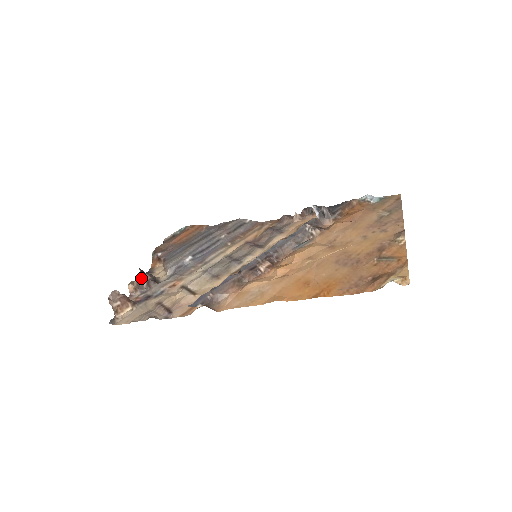
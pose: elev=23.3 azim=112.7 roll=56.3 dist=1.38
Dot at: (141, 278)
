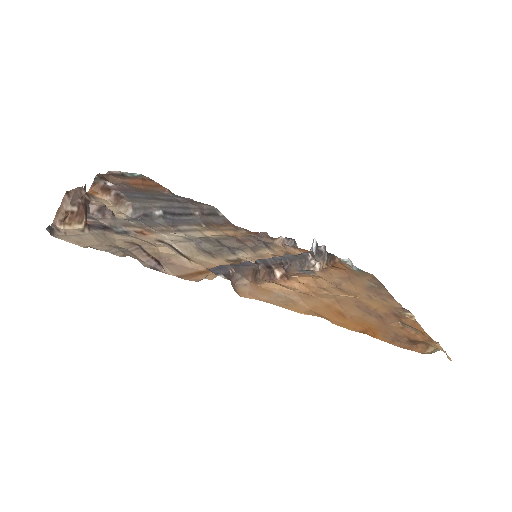
Dot at: (87, 197)
